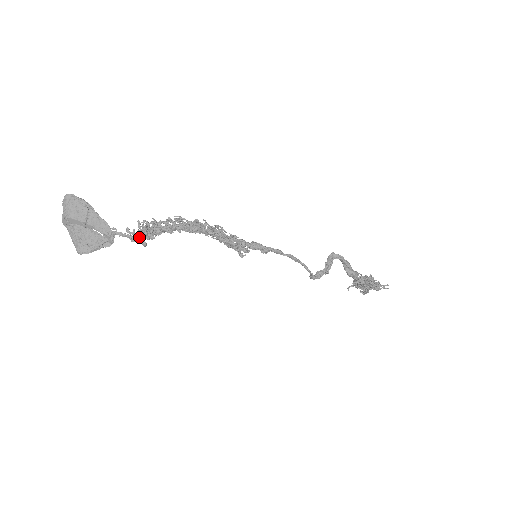
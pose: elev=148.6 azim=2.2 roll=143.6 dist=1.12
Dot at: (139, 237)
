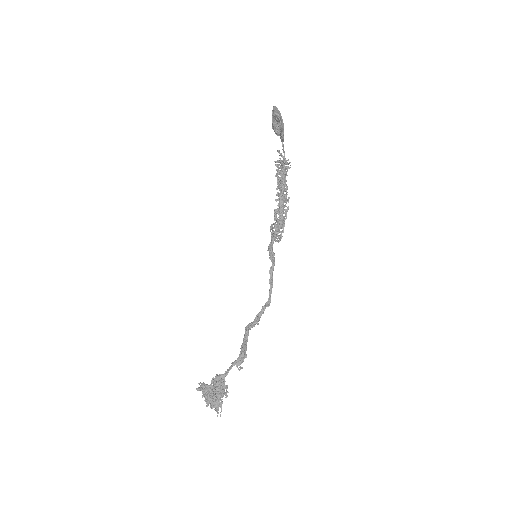
Dot at: occluded
